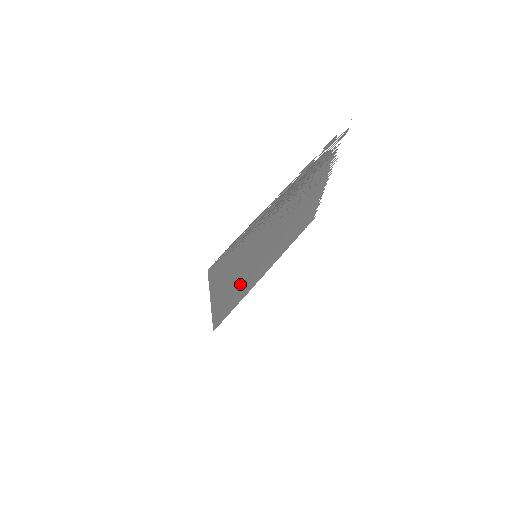
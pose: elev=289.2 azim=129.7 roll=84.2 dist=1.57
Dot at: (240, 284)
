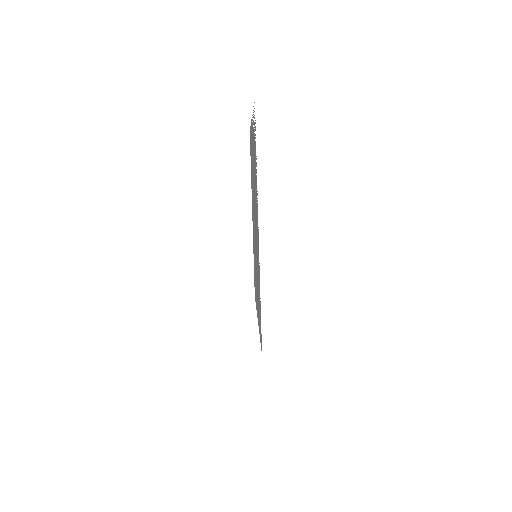
Dot at: (255, 271)
